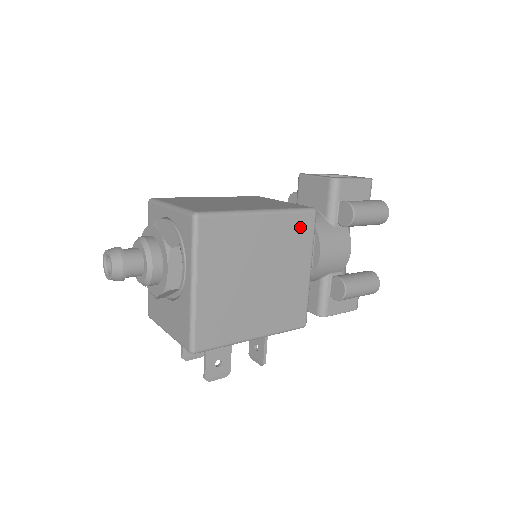
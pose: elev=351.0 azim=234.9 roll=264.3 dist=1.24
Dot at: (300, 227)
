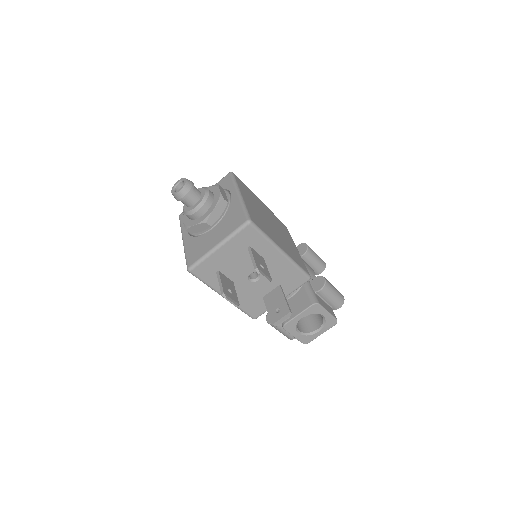
Dot at: (282, 225)
